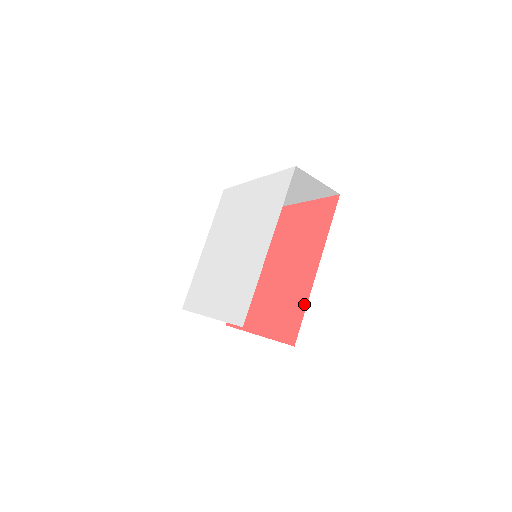
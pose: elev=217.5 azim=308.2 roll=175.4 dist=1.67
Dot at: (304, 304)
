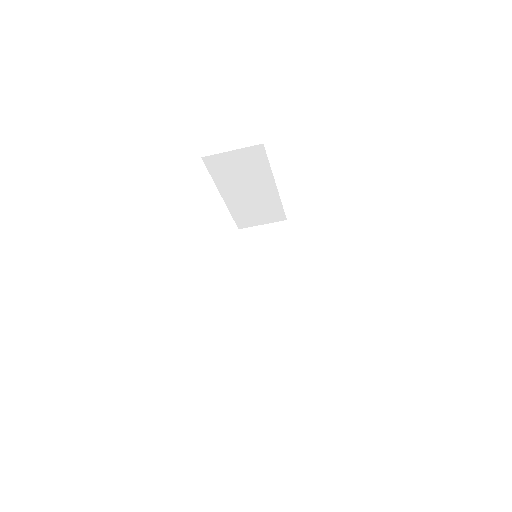
Dot at: occluded
